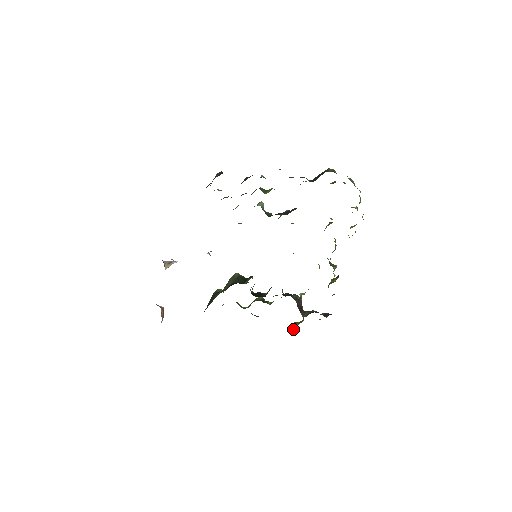
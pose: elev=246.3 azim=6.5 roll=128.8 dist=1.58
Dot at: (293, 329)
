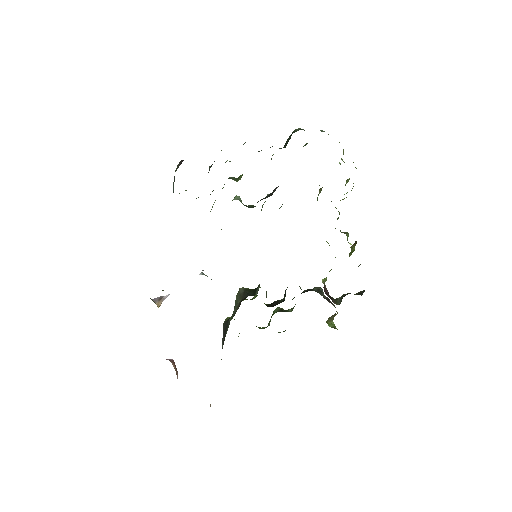
Dot at: (330, 326)
